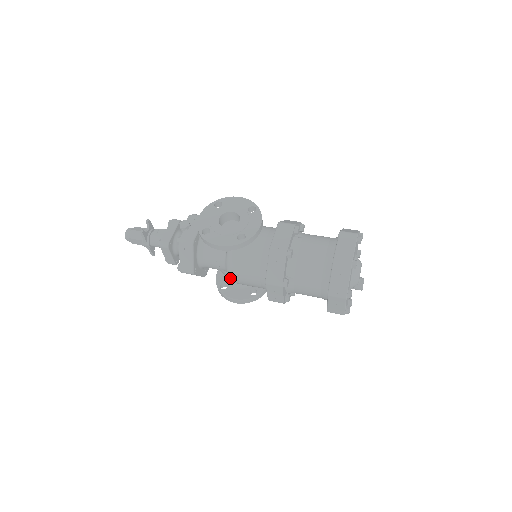
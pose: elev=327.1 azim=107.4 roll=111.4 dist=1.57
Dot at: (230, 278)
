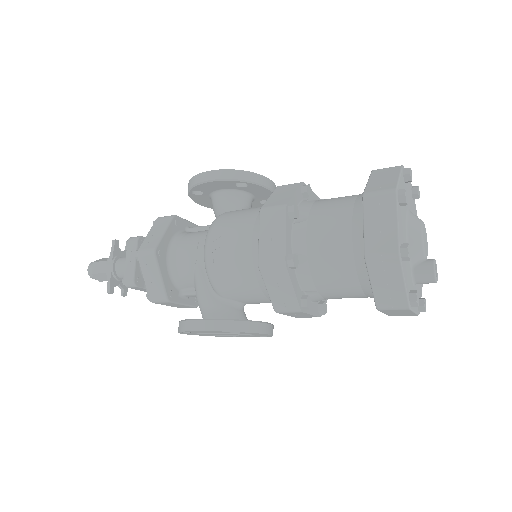
Dot at: (206, 250)
